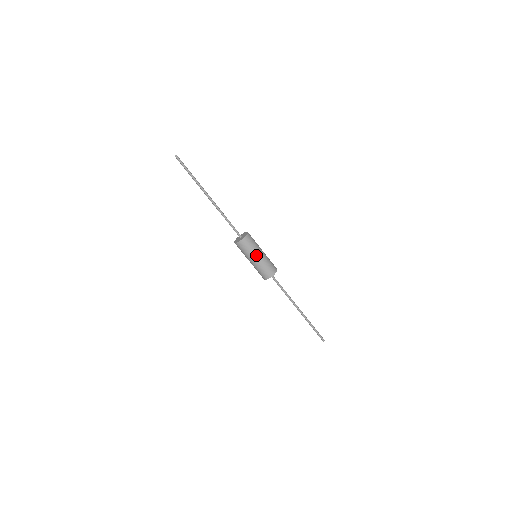
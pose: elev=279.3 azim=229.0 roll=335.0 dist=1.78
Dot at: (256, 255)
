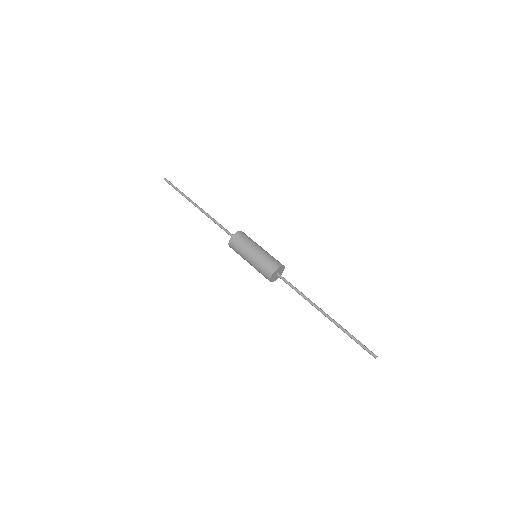
Dot at: (251, 249)
